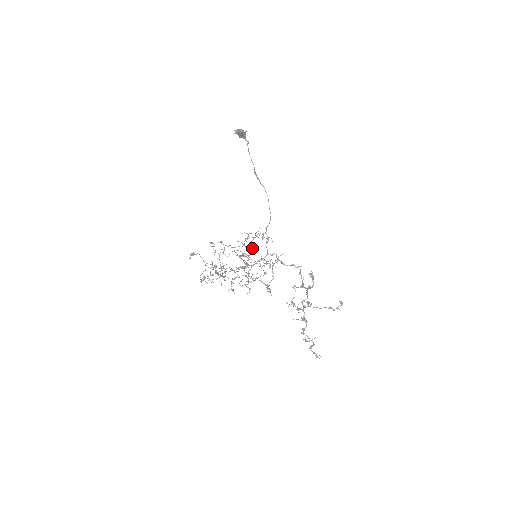
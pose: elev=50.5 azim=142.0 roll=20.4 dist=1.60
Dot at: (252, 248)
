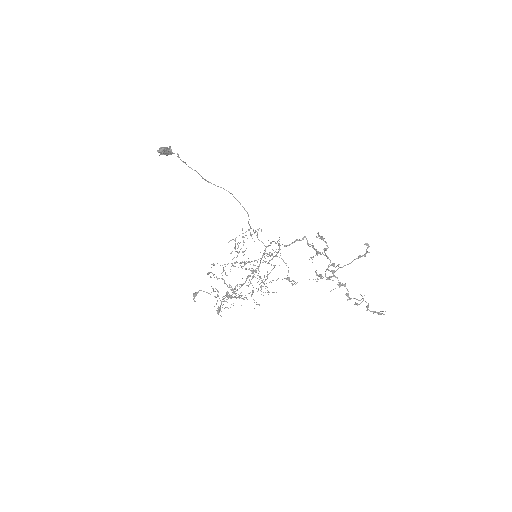
Dot at: (245, 250)
